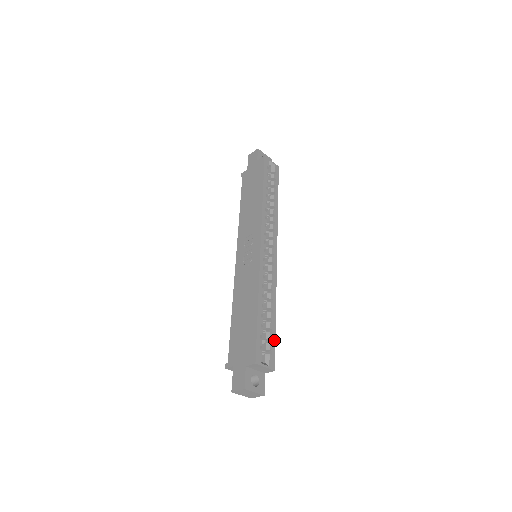
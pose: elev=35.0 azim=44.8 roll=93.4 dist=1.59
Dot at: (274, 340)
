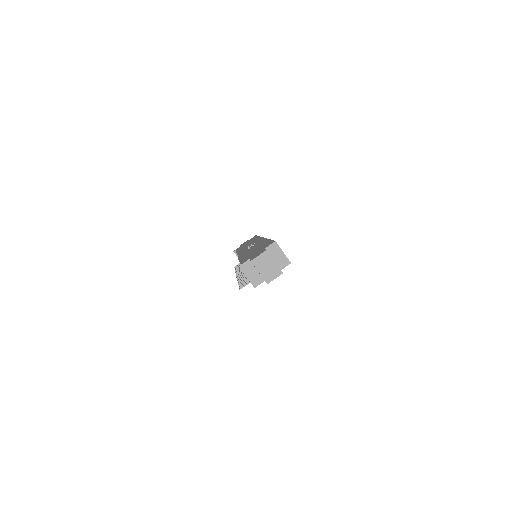
Dot at: occluded
